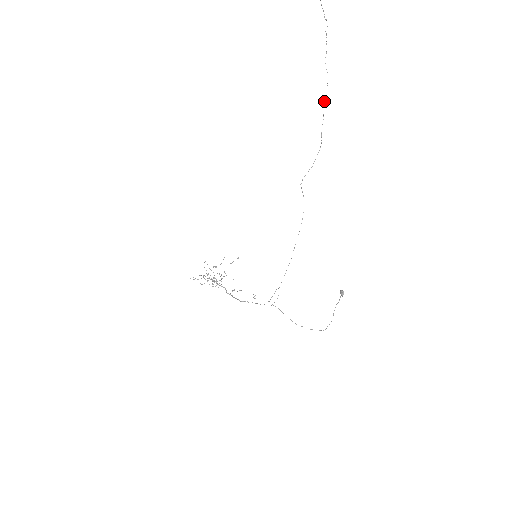
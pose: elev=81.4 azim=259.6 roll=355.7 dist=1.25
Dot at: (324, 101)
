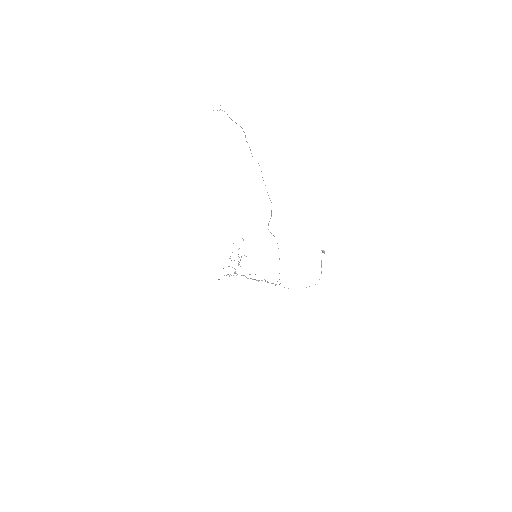
Dot at: (262, 177)
